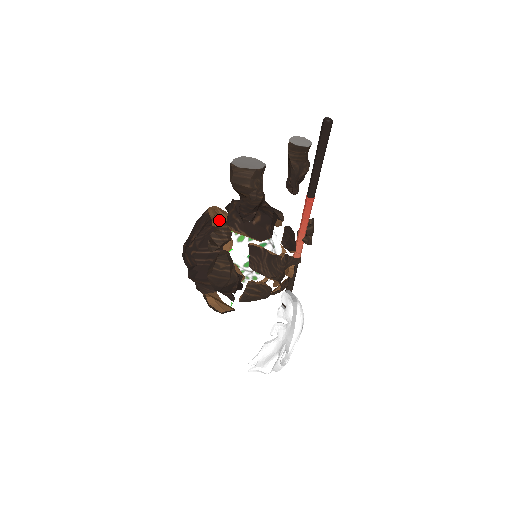
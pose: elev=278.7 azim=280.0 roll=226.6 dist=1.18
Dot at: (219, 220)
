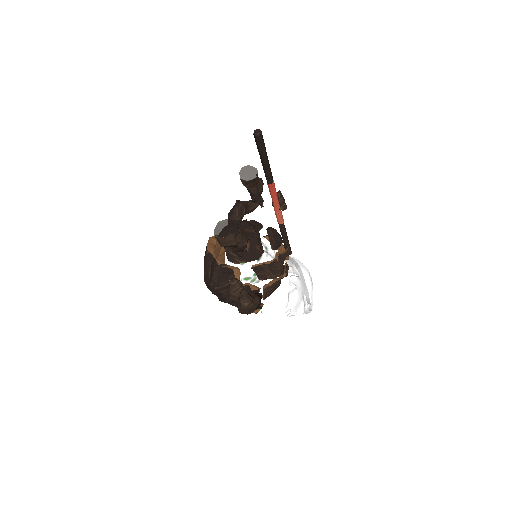
Dot at: (229, 281)
